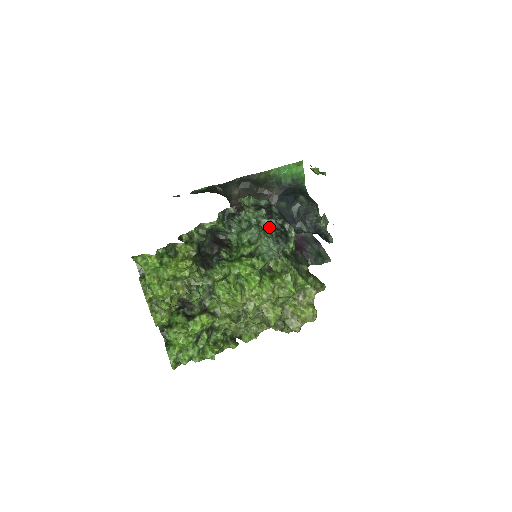
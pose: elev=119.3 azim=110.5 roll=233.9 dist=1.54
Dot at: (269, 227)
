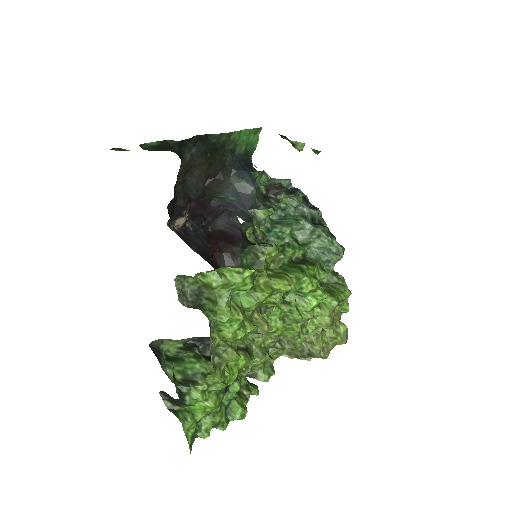
Dot at: (314, 221)
